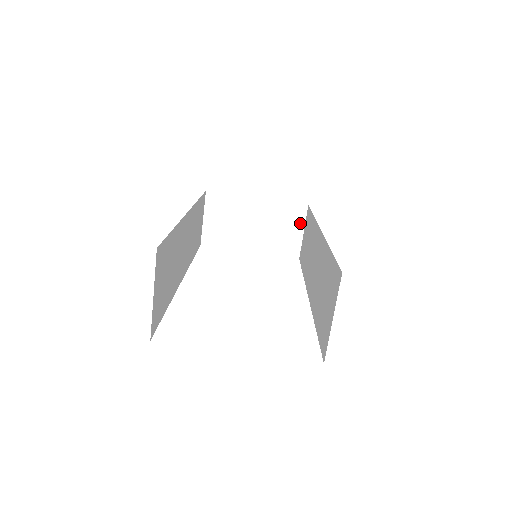
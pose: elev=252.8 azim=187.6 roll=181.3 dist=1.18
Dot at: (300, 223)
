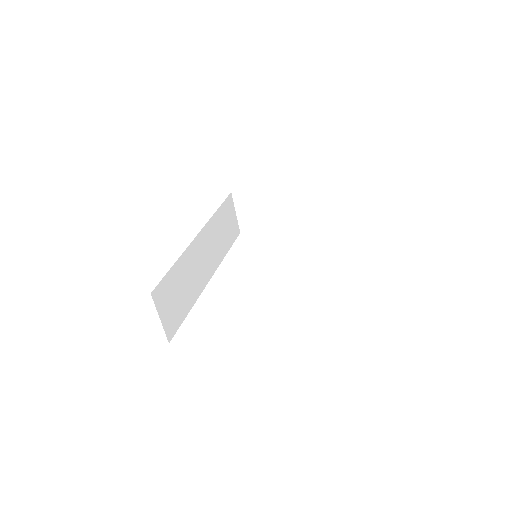
Dot at: (312, 204)
